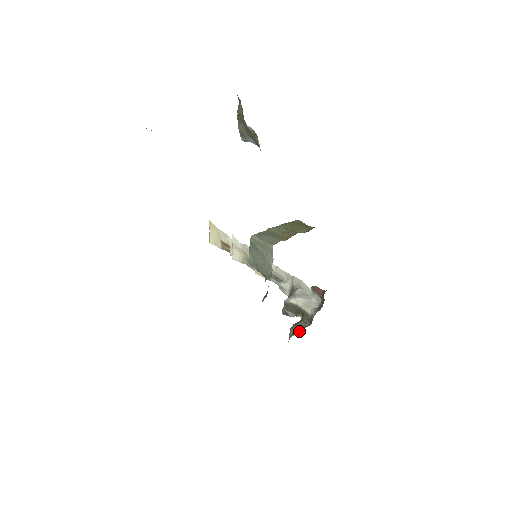
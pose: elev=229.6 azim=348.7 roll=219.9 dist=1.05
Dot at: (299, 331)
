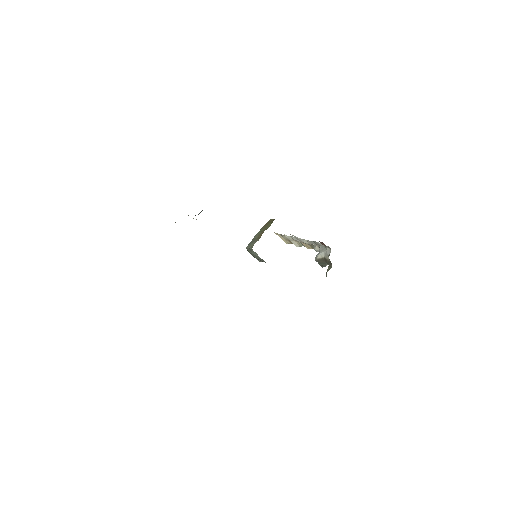
Dot at: occluded
